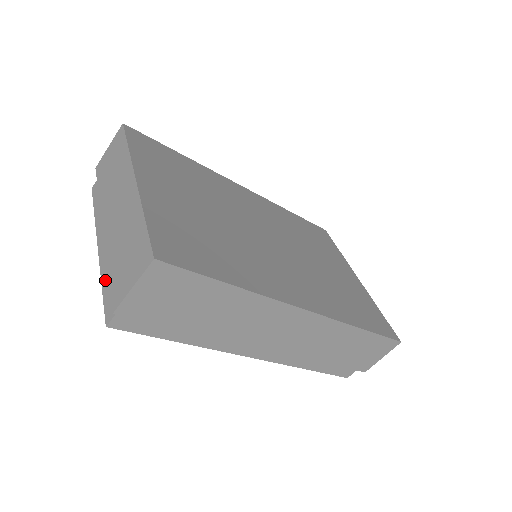
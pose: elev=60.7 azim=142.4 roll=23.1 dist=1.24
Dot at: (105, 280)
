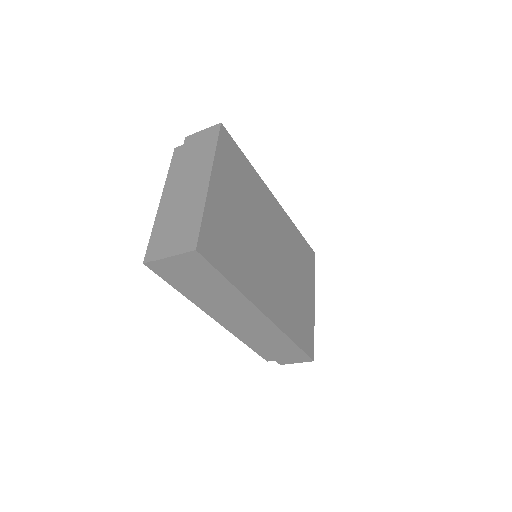
Dot at: (156, 231)
